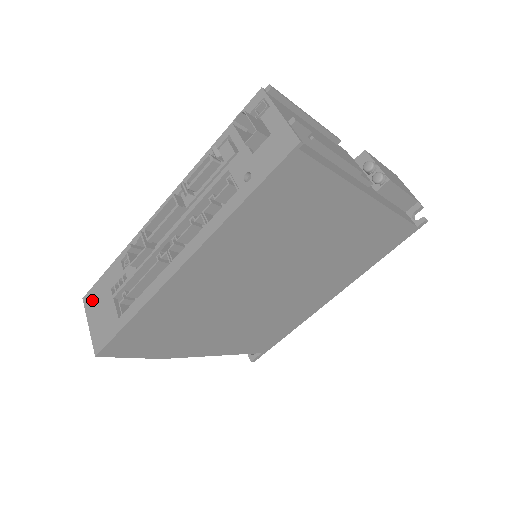
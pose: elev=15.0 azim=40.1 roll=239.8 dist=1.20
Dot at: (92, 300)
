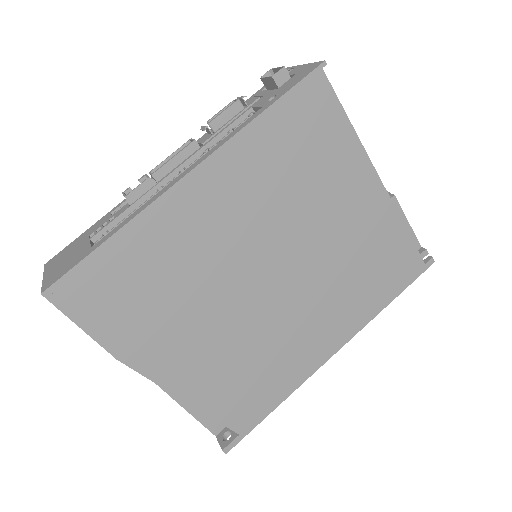
Dot at: (58, 257)
